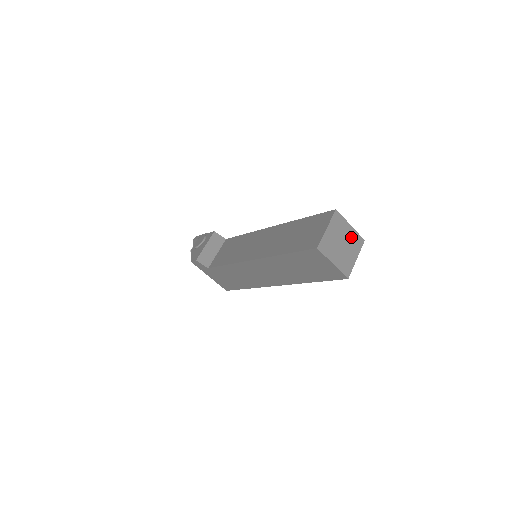
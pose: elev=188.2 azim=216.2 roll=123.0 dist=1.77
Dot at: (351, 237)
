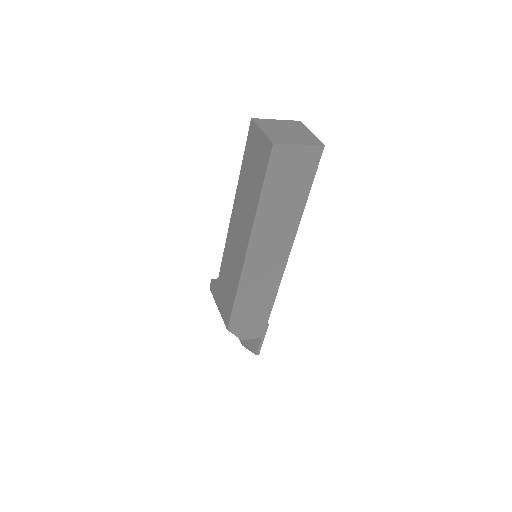
Dot at: (305, 136)
